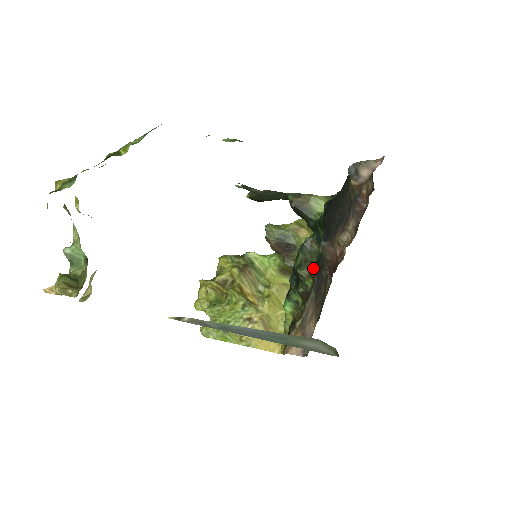
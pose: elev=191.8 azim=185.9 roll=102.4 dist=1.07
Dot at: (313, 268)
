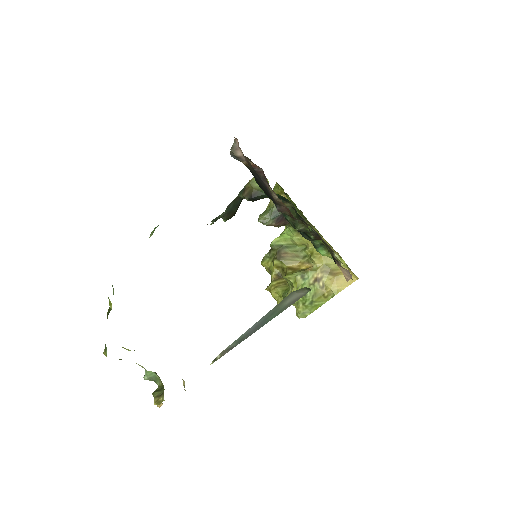
Dot at: (300, 219)
